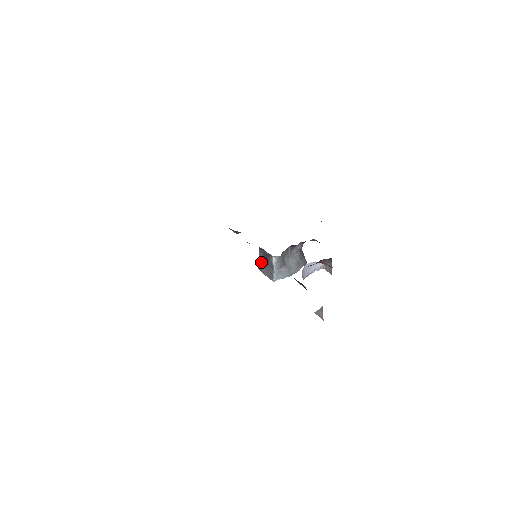
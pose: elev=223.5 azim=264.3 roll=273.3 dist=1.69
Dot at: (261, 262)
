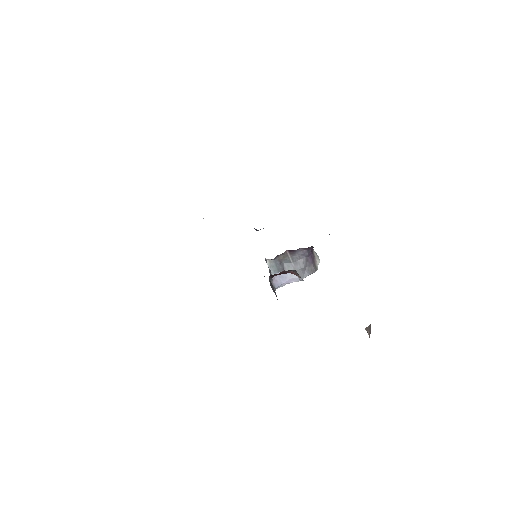
Dot at: occluded
